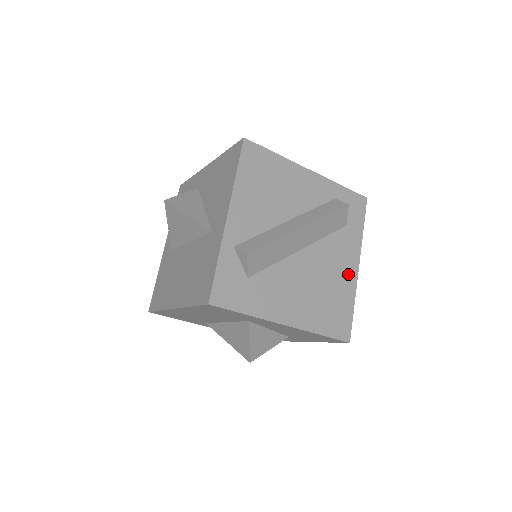
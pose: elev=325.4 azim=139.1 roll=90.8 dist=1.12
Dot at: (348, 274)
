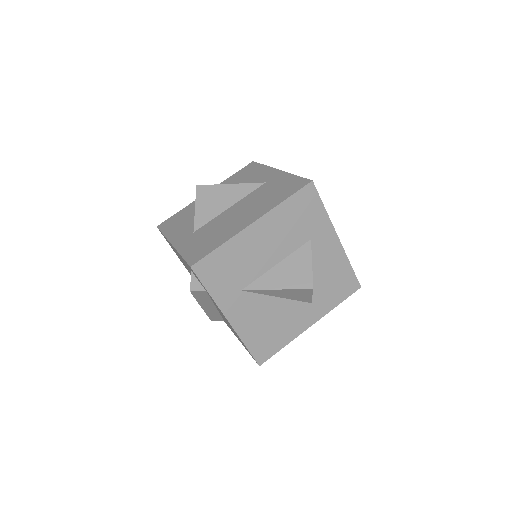
Dot at: occluded
